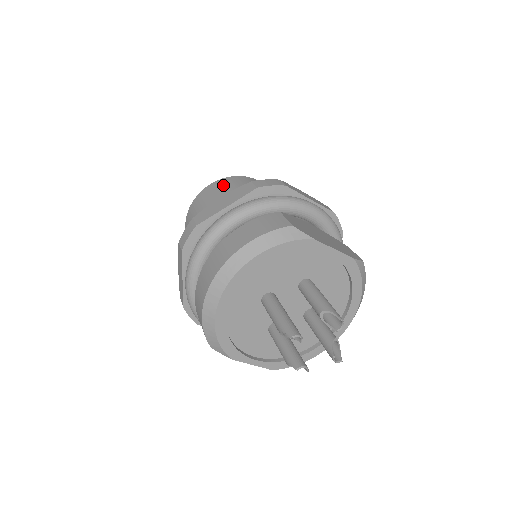
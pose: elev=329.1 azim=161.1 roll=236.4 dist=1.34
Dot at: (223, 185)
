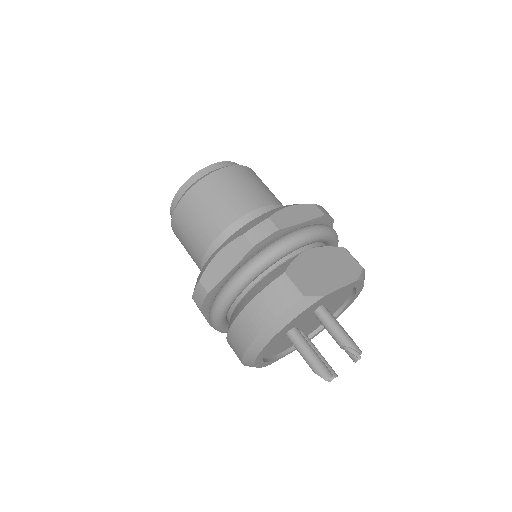
Dot at: (201, 198)
